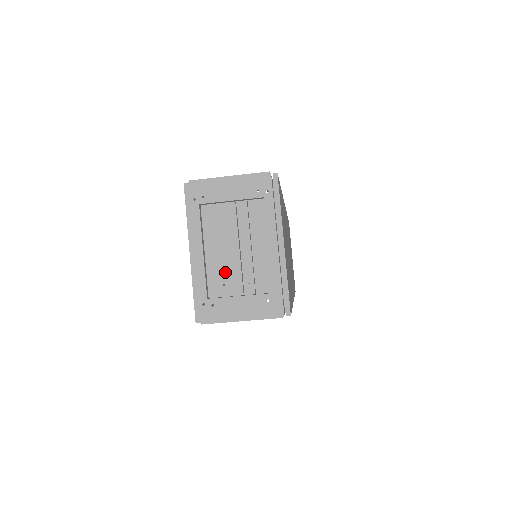
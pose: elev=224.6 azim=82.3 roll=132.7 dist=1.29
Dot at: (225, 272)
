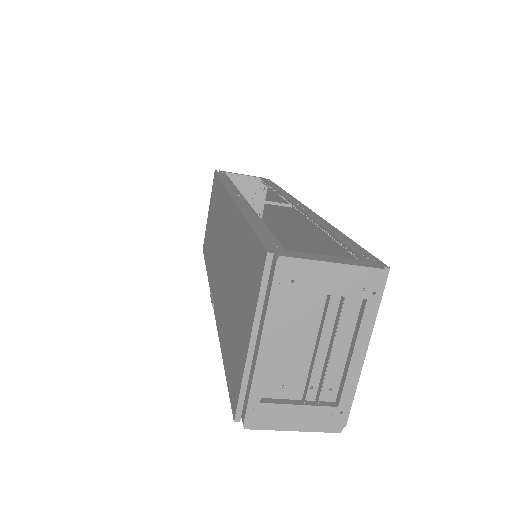
Dot at: (288, 372)
